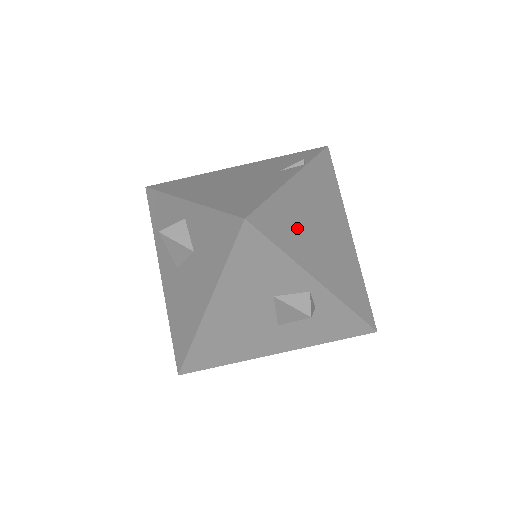
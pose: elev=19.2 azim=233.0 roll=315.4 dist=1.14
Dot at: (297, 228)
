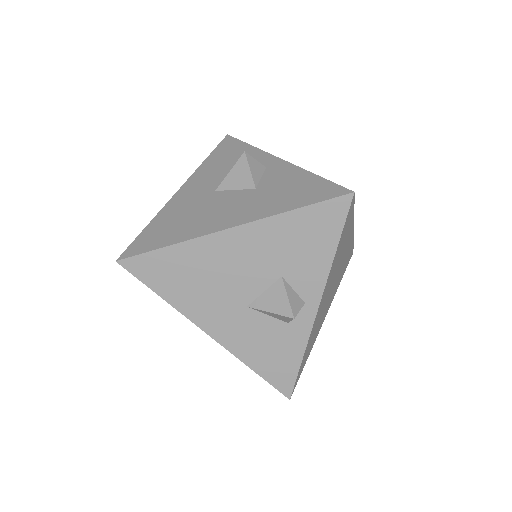
Dot at: (340, 253)
